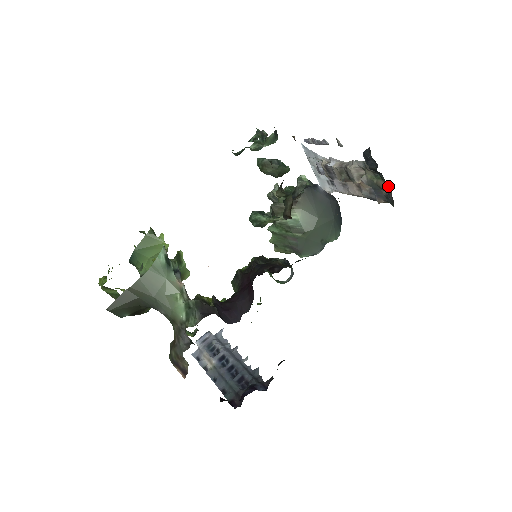
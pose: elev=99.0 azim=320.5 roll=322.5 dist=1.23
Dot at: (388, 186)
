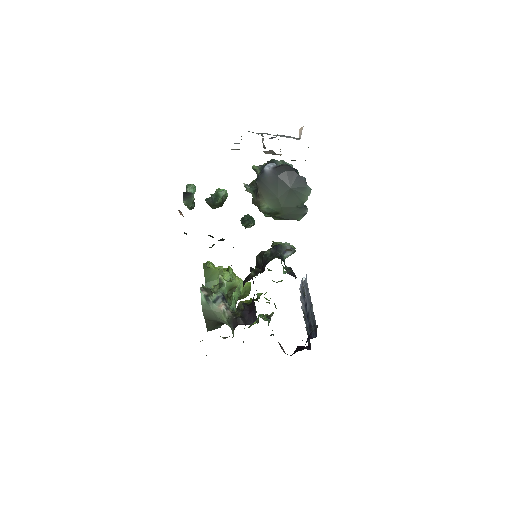
Dot at: occluded
